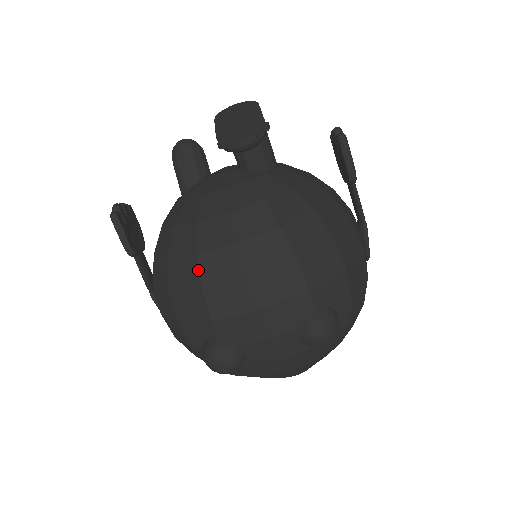
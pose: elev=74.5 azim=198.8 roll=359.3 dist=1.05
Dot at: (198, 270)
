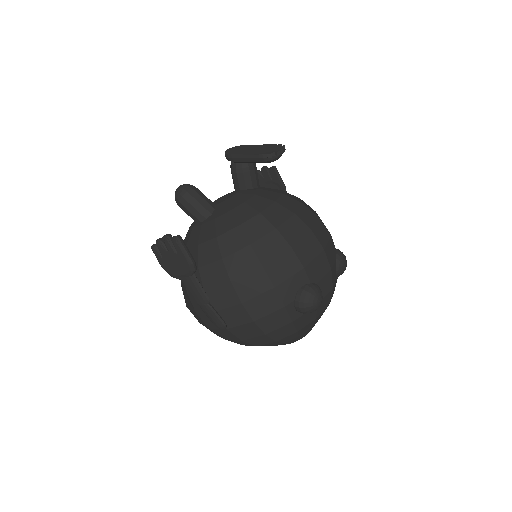
Dot at: (283, 237)
